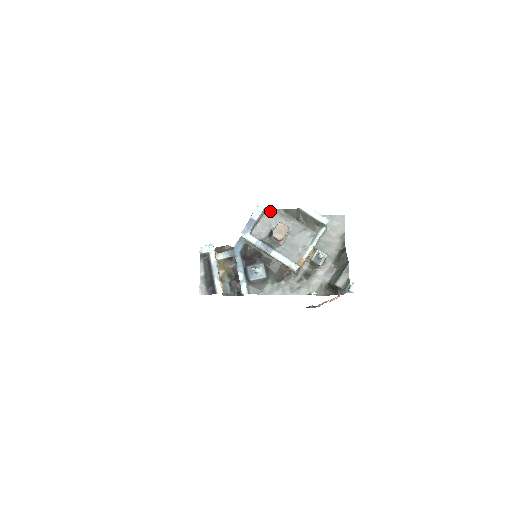
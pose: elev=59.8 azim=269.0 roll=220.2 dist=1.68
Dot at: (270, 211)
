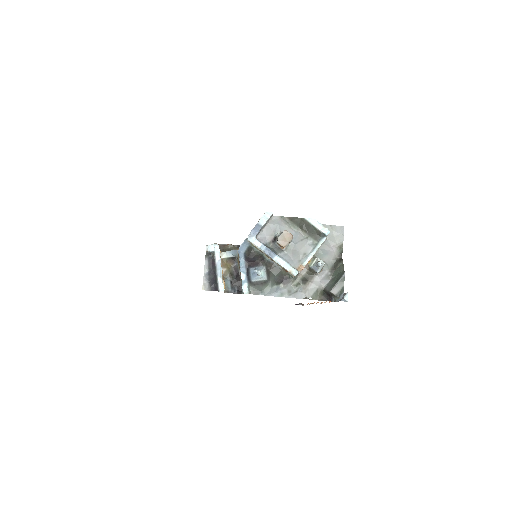
Dot at: (276, 218)
